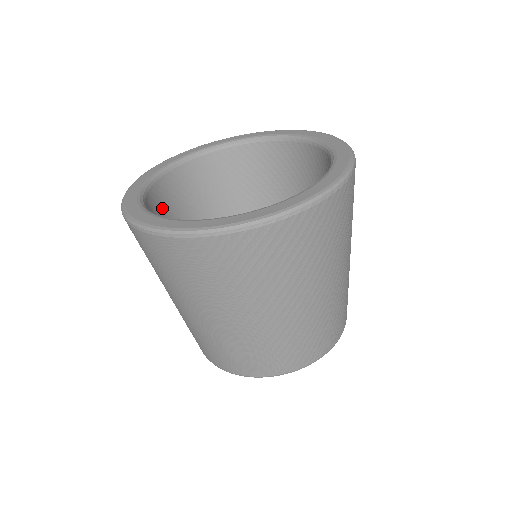
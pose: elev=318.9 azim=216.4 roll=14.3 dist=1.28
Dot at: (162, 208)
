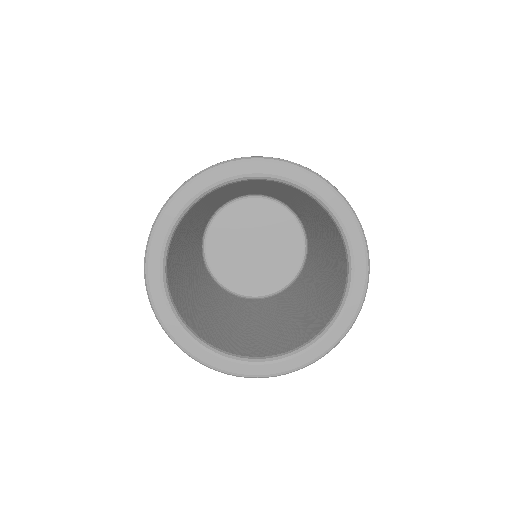
Dot at: (176, 247)
